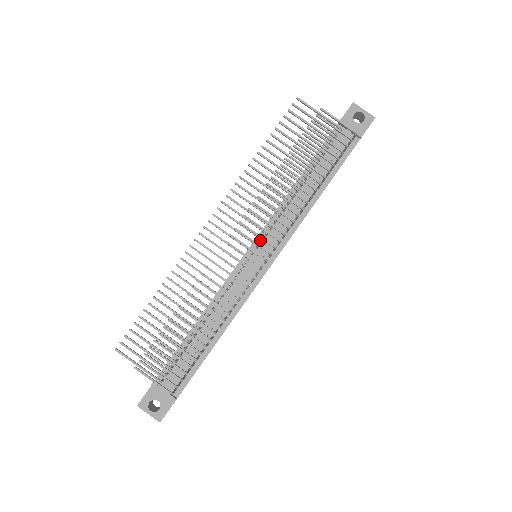
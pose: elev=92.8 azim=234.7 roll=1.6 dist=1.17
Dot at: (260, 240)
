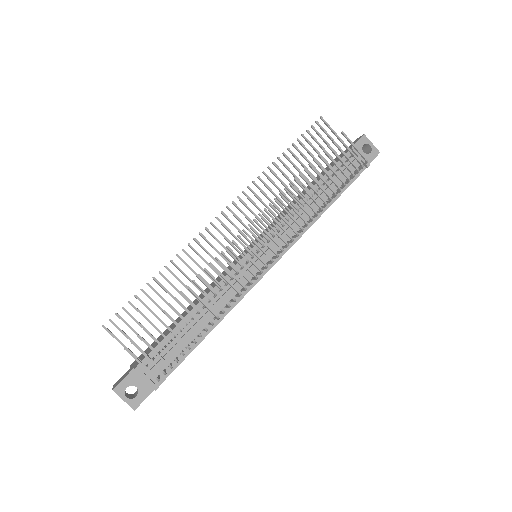
Dot at: occluded
